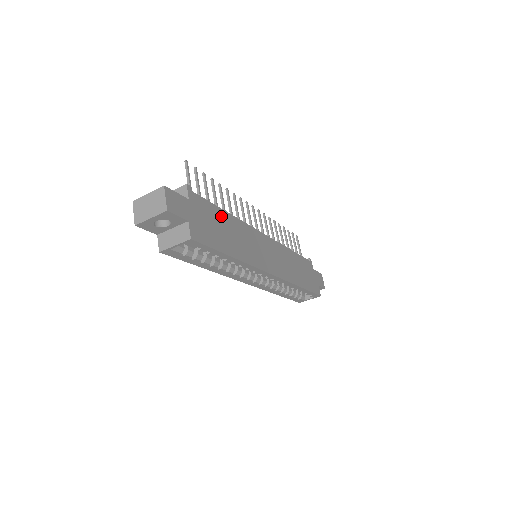
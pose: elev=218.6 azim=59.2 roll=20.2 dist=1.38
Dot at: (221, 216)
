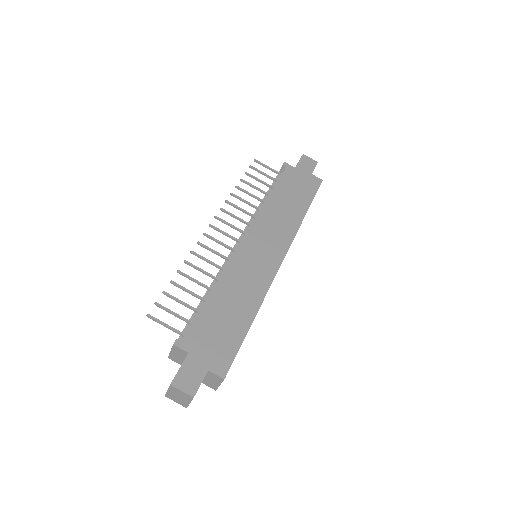
Dot at: (212, 308)
